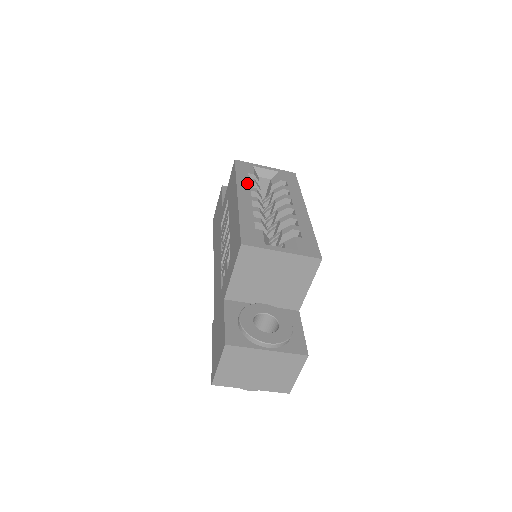
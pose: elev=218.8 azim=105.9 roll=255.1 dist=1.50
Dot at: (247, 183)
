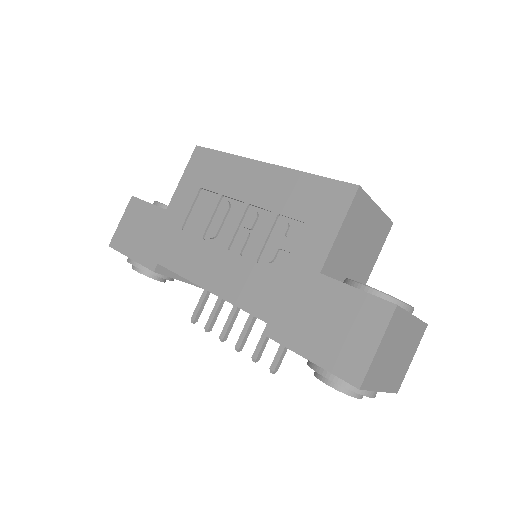
Dot at: occluded
